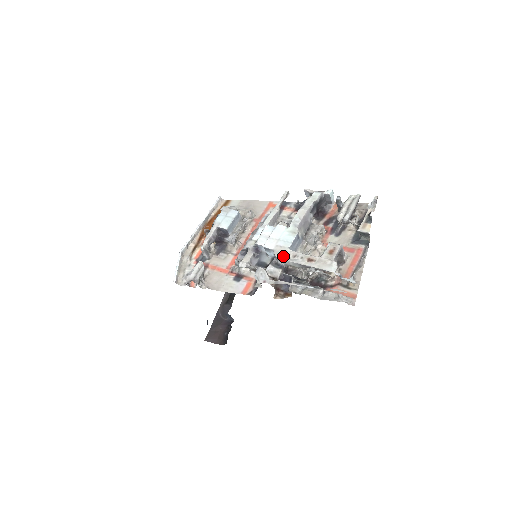
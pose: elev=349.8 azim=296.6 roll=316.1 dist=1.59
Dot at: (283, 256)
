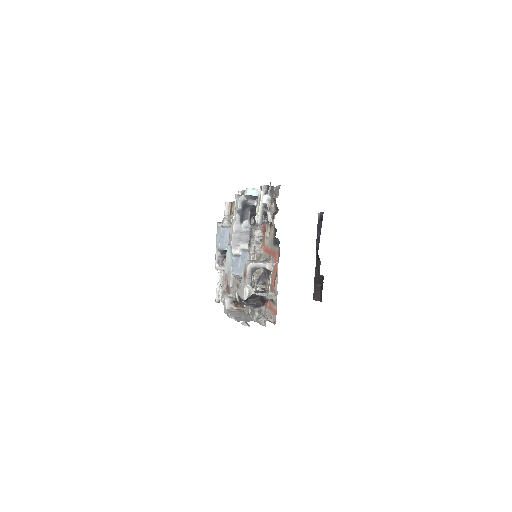
Dot at: (229, 283)
